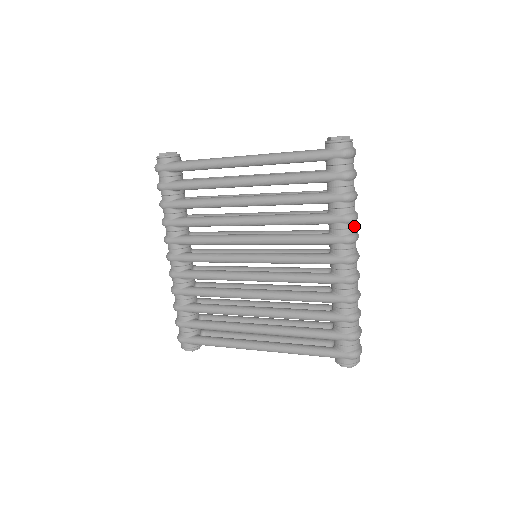
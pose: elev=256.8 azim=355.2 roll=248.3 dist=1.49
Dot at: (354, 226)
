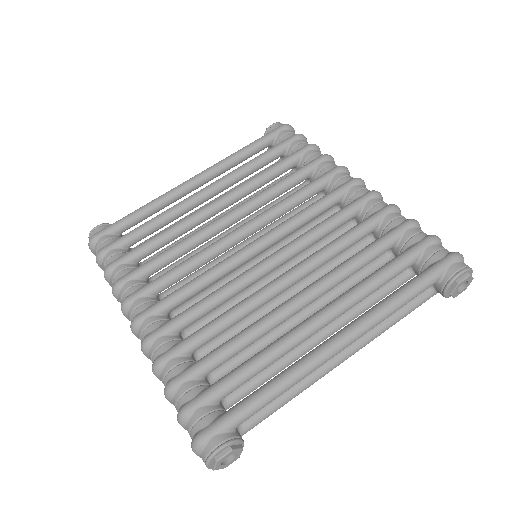
Dot at: occluded
